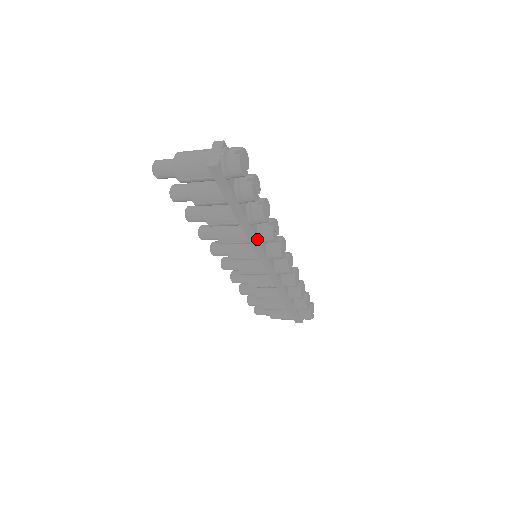
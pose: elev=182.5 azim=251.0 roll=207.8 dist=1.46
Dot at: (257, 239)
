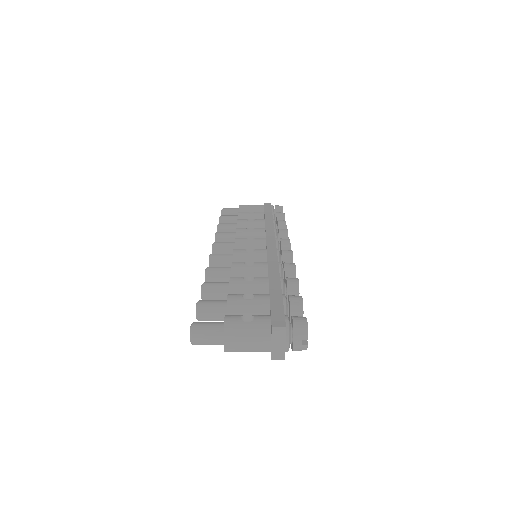
Dot at: occluded
